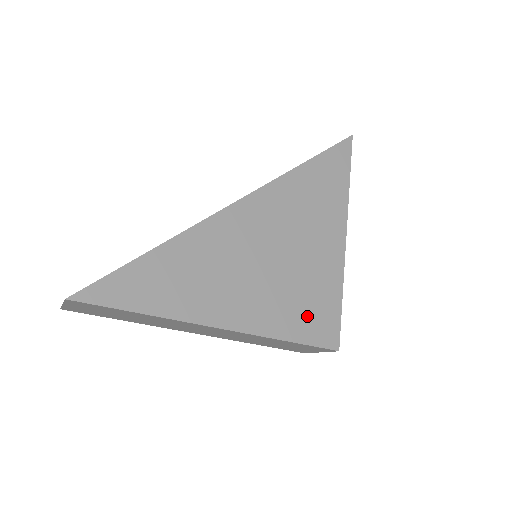
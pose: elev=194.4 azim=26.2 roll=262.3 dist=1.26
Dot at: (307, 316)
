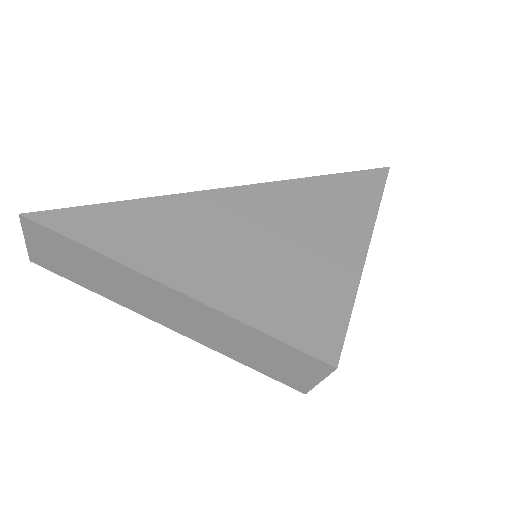
Dot at: (298, 314)
